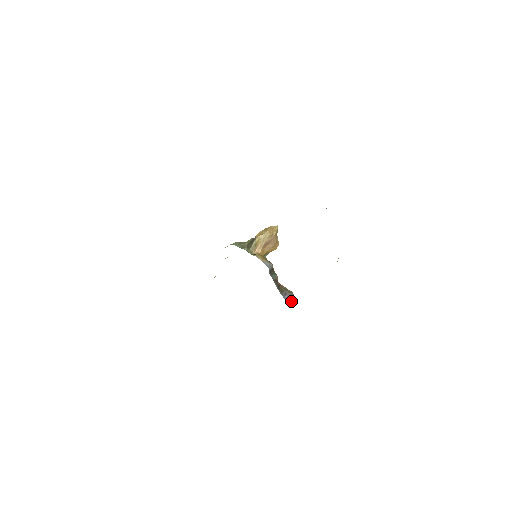
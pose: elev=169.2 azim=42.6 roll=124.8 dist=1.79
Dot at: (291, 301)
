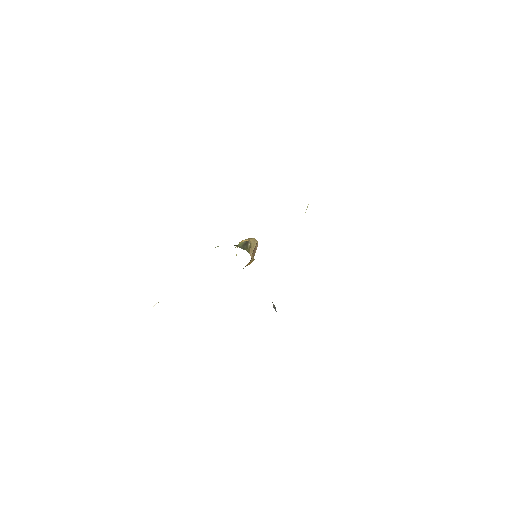
Dot at: occluded
